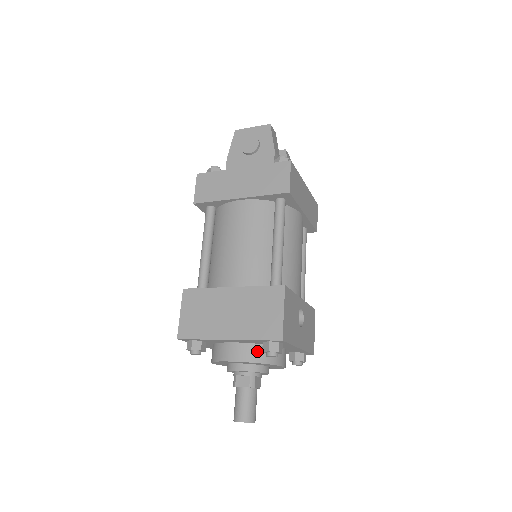
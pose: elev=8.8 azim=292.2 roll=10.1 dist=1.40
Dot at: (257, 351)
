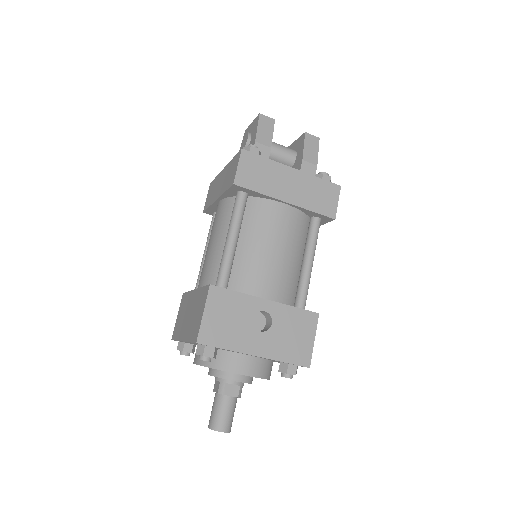
Dot at: occluded
